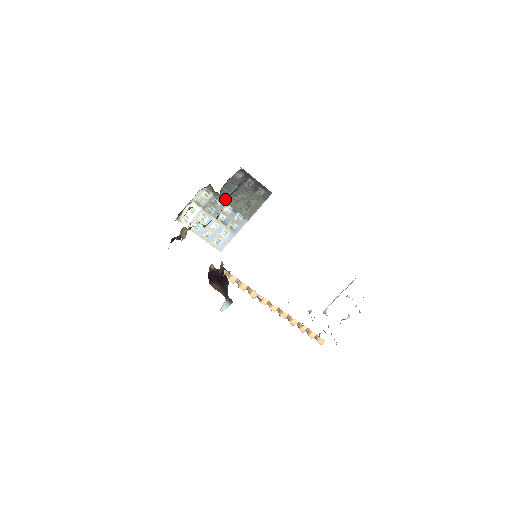
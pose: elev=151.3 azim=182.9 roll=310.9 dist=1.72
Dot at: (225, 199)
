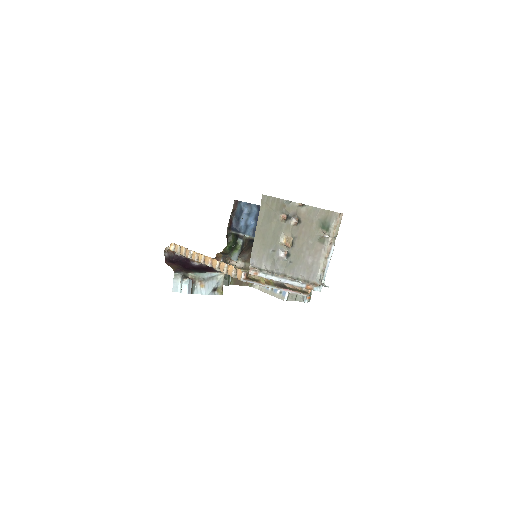
Dot at: occluded
